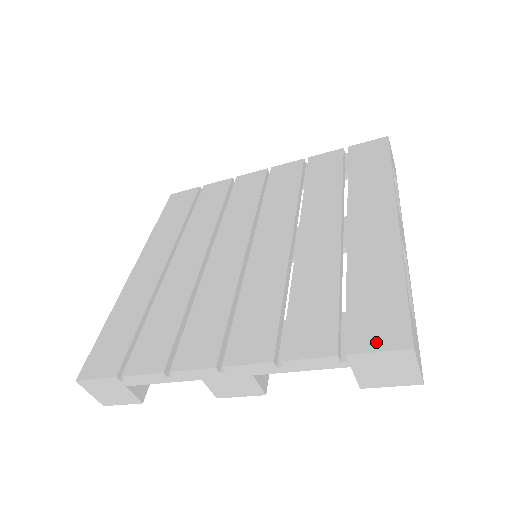
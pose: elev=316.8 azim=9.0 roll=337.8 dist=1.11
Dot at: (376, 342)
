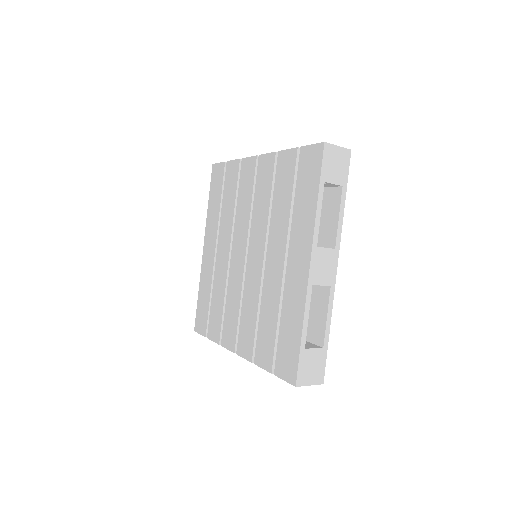
Dot at: (284, 374)
